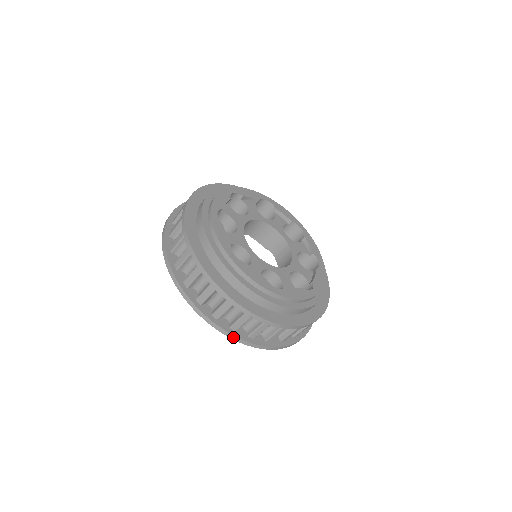
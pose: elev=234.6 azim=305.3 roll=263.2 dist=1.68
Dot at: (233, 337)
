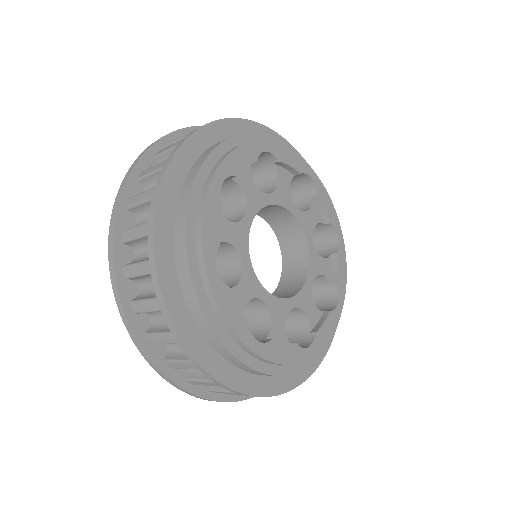
Dot at: (163, 375)
